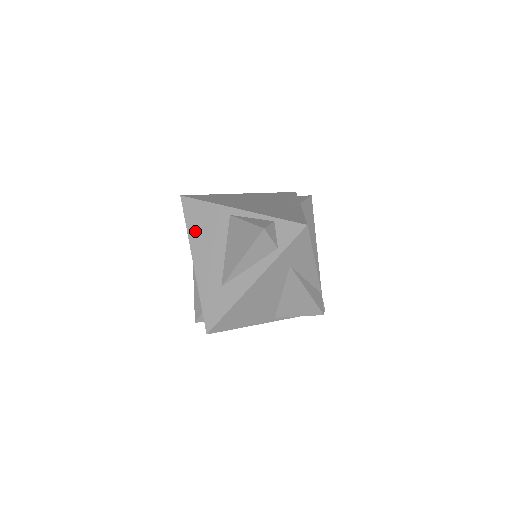
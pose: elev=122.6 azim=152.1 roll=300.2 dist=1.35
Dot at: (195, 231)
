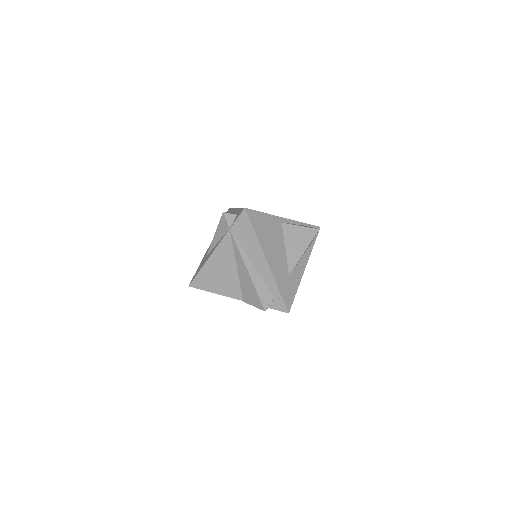
Dot at: (263, 236)
